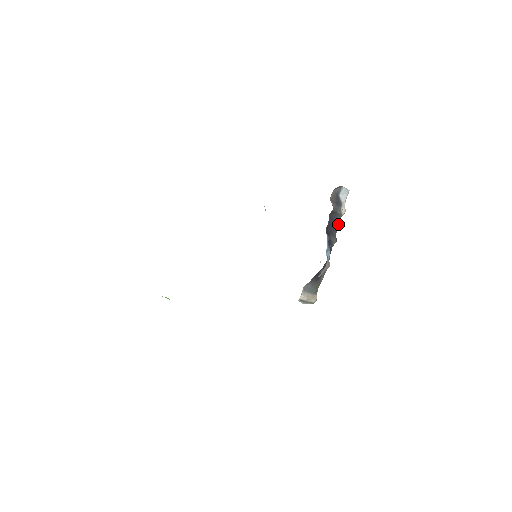
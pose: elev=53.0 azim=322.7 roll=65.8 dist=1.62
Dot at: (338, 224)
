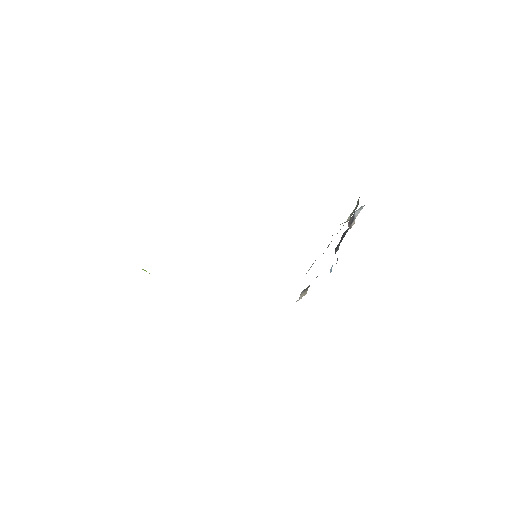
Dot at: occluded
